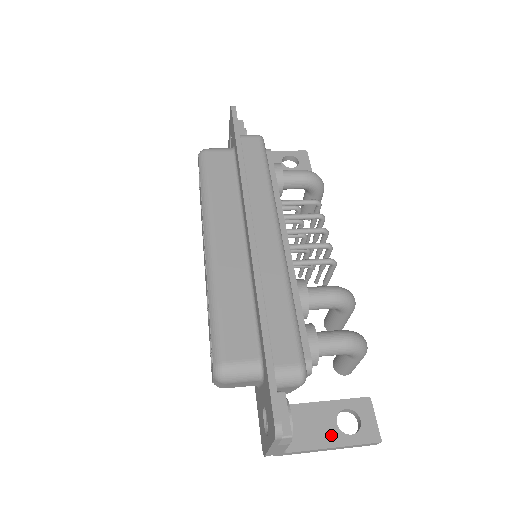
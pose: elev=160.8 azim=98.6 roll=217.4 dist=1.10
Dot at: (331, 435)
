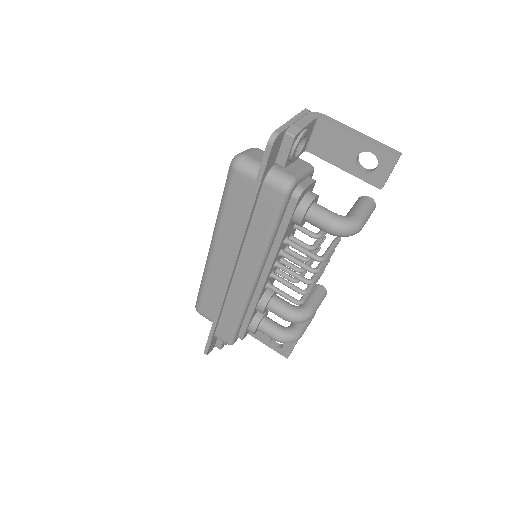
Dot at: (264, 340)
